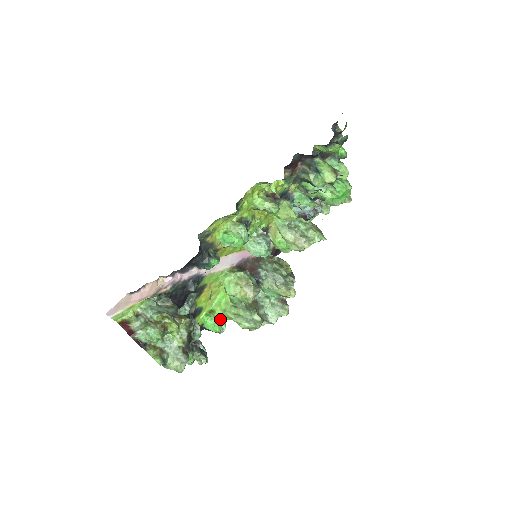
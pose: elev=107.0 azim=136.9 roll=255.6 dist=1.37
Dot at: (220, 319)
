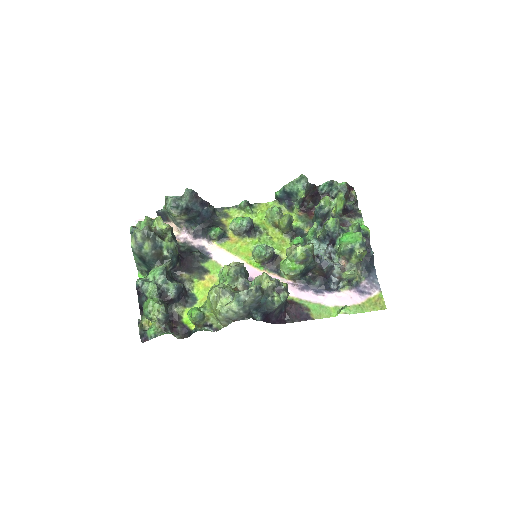
Dot at: (203, 308)
